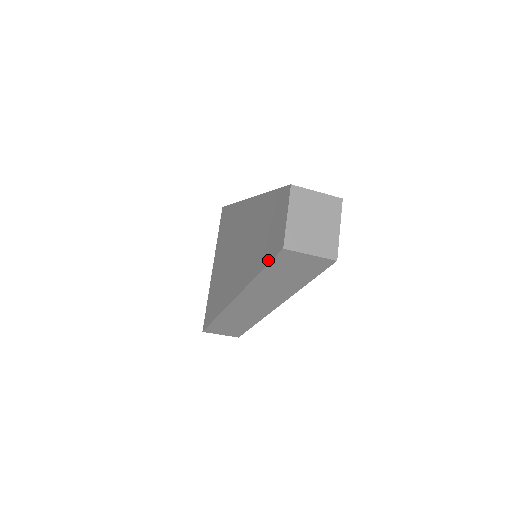
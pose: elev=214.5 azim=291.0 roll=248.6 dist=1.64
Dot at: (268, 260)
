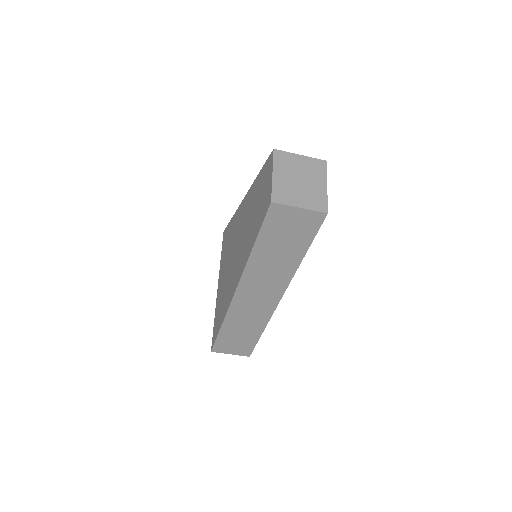
Dot at: (260, 225)
